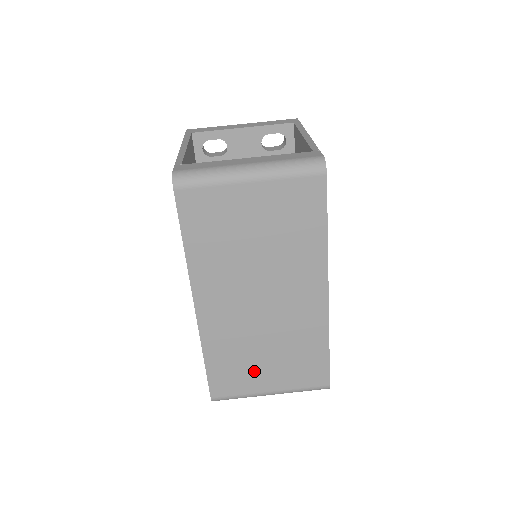
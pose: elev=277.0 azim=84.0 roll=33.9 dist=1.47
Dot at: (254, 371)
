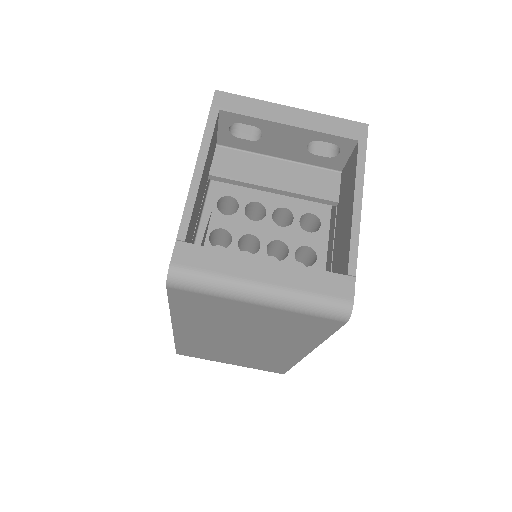
Dot at: (219, 357)
